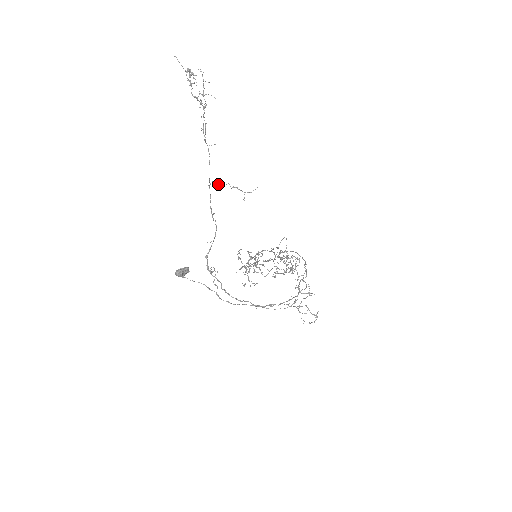
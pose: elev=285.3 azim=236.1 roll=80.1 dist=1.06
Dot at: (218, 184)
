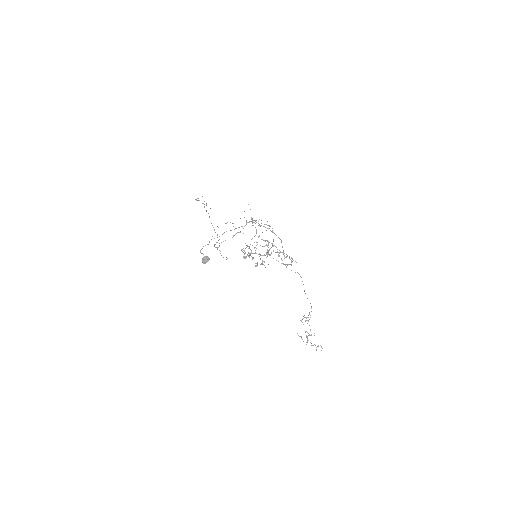
Dot at: occluded
